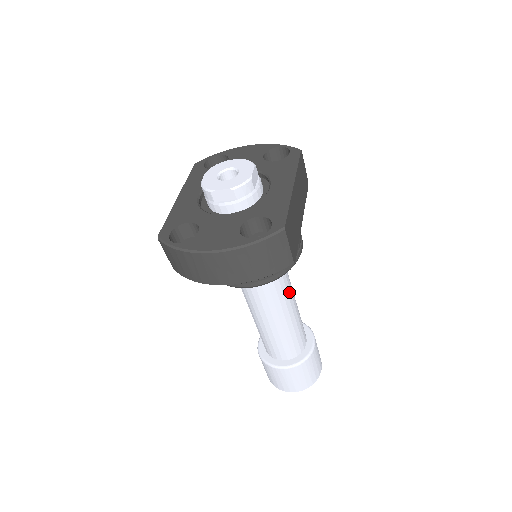
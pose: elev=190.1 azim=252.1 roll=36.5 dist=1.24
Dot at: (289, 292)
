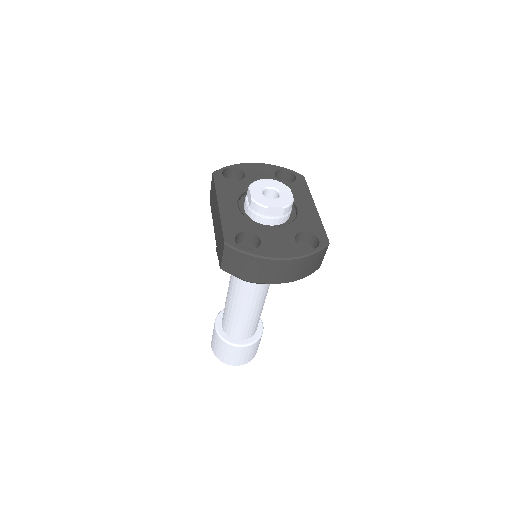
Dot at: occluded
